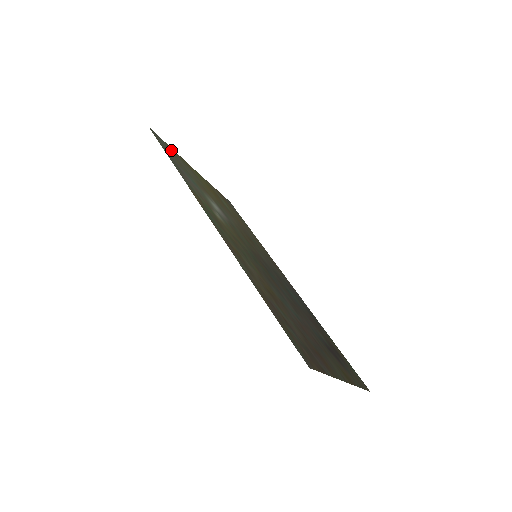
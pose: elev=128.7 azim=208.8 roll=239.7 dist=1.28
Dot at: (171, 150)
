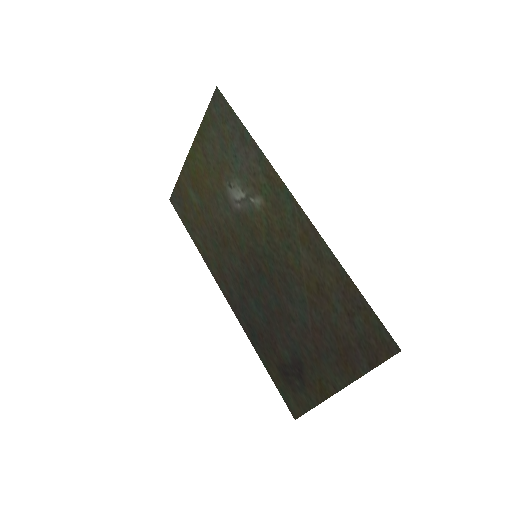
Dot at: (211, 119)
